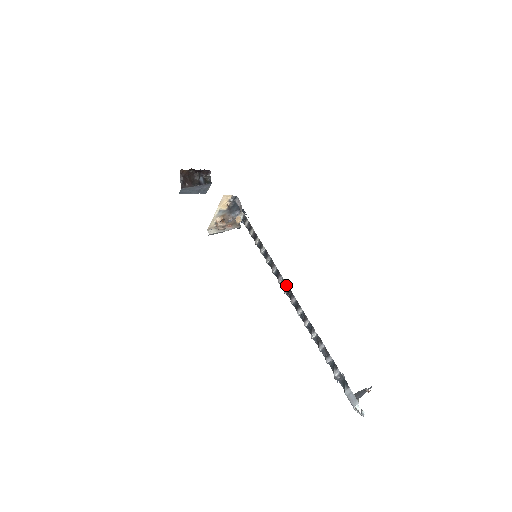
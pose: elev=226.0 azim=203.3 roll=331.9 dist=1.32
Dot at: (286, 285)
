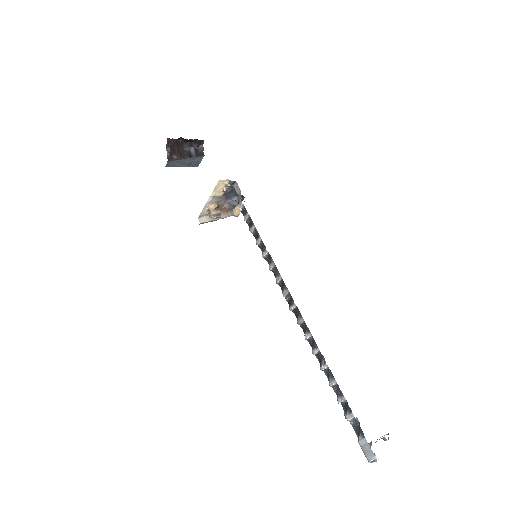
Dot at: (292, 301)
